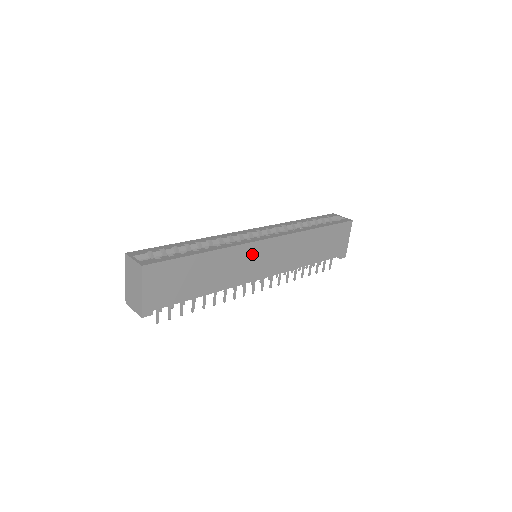
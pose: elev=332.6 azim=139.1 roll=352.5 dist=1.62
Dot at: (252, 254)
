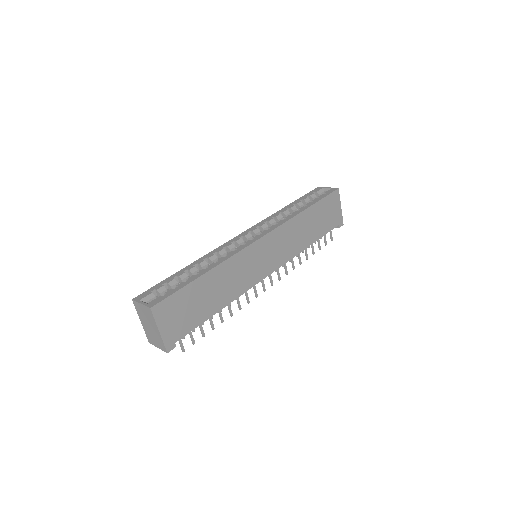
Dot at: (251, 257)
